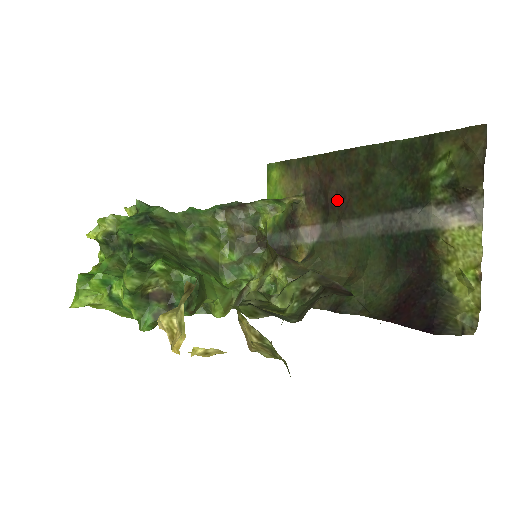
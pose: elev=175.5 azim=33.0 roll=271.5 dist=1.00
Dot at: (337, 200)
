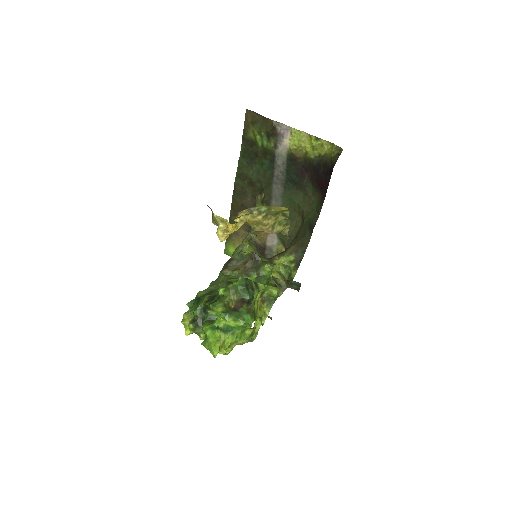
Dot at: occluded
